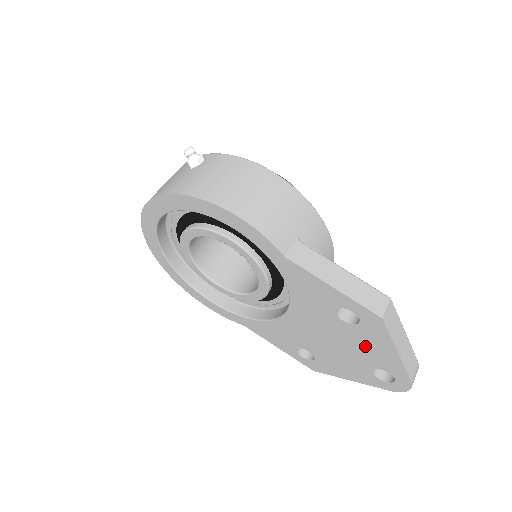
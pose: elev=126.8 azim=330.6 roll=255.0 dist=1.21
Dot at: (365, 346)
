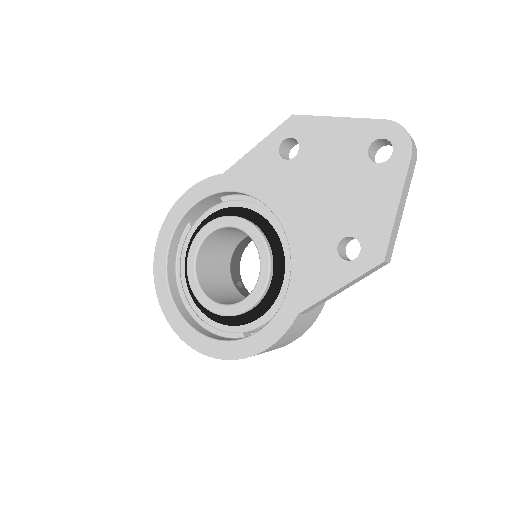
Dot at: (330, 151)
